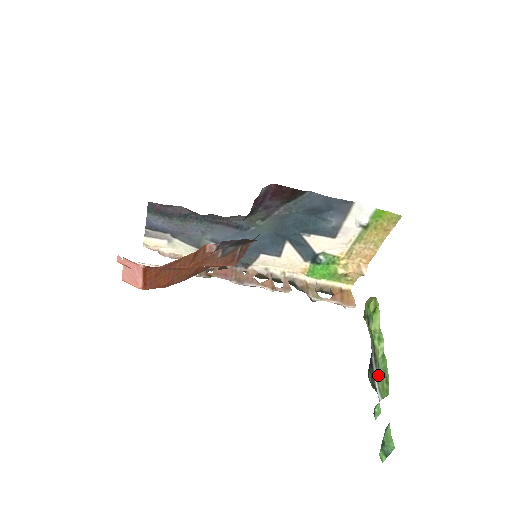
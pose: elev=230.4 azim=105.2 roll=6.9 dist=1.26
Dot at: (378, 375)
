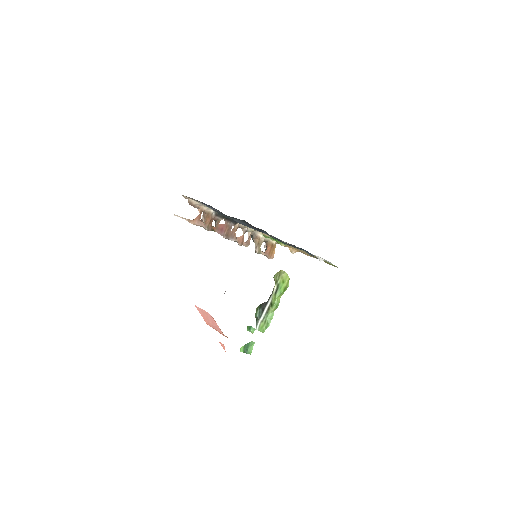
Dot at: (264, 320)
